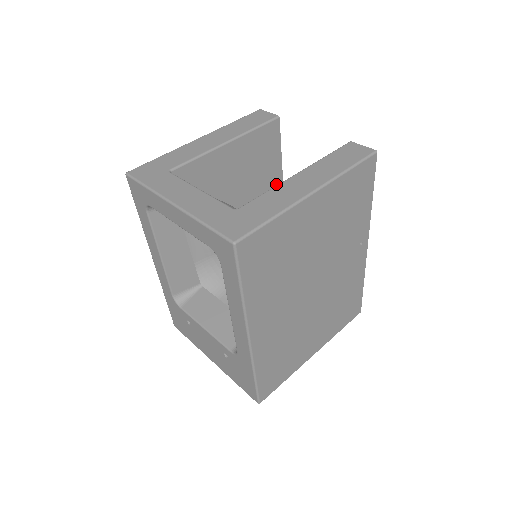
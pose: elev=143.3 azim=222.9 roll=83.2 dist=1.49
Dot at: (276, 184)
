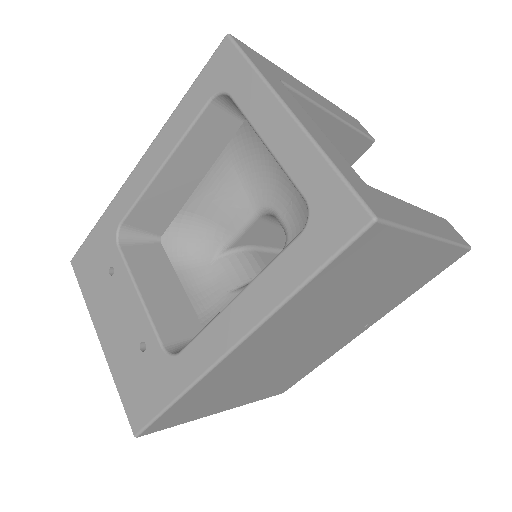
Dot at: occluded
